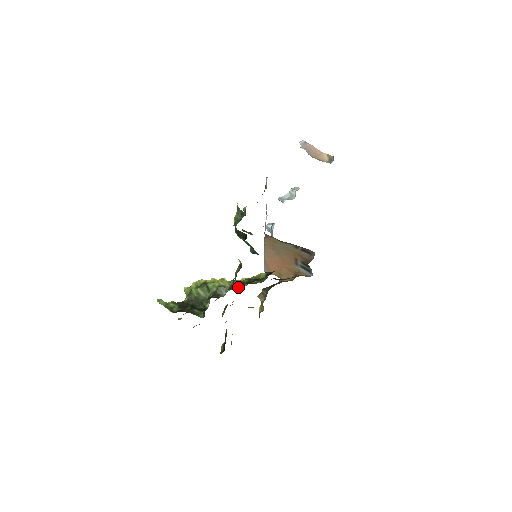
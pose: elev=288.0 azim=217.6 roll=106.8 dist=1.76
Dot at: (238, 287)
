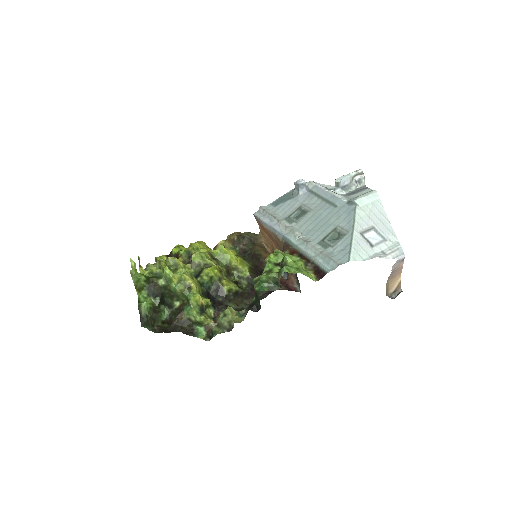
Dot at: (215, 292)
